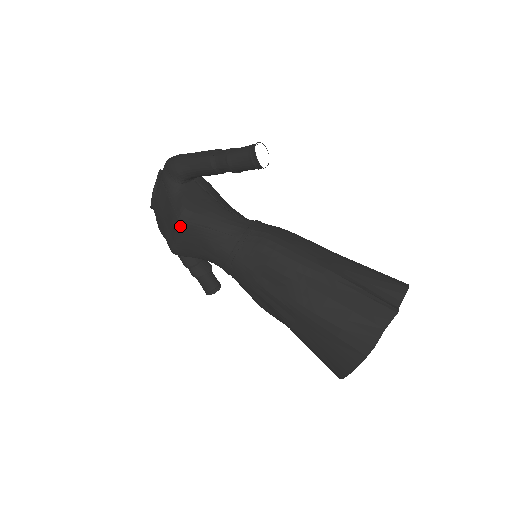
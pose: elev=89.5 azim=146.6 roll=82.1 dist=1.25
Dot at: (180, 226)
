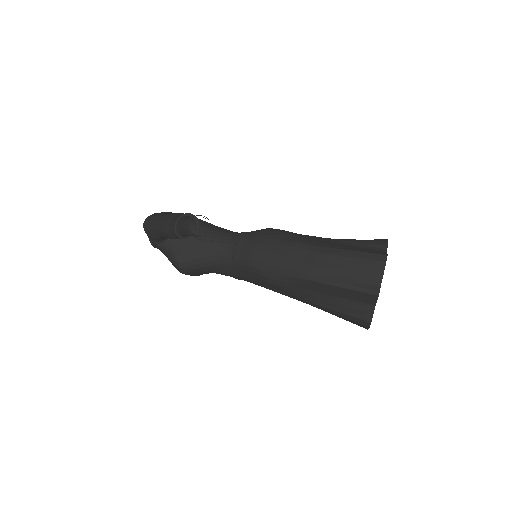
Dot at: (184, 273)
